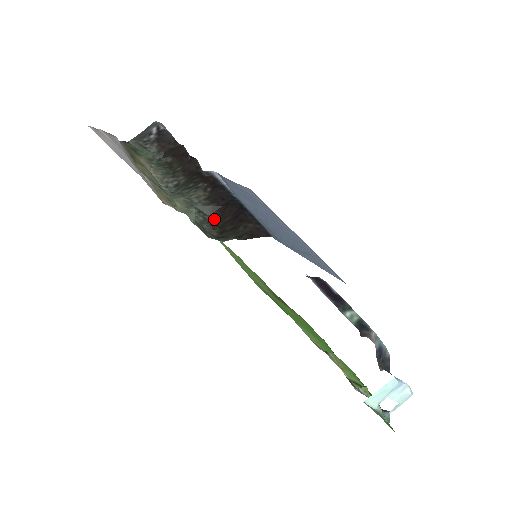
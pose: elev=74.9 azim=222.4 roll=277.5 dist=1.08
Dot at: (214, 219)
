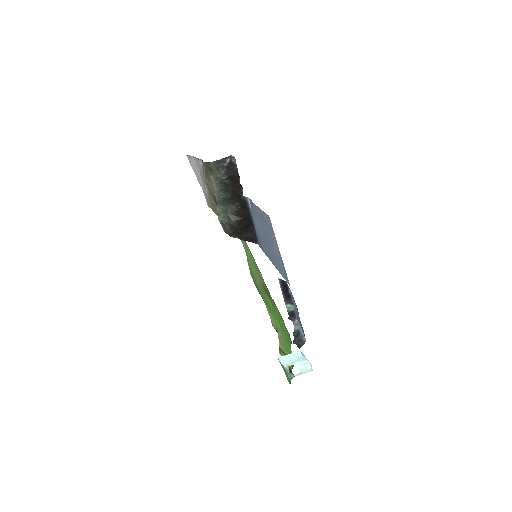
Dot at: (234, 224)
